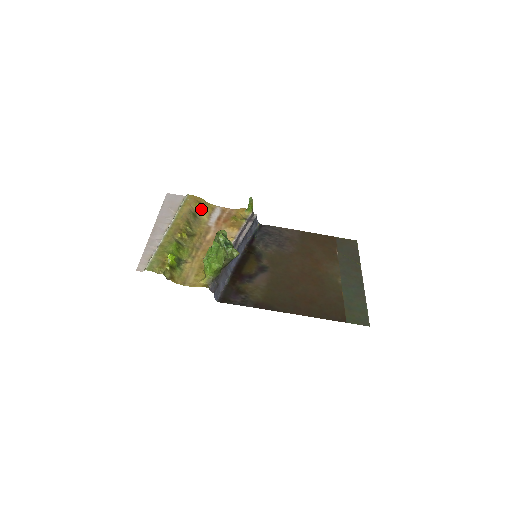
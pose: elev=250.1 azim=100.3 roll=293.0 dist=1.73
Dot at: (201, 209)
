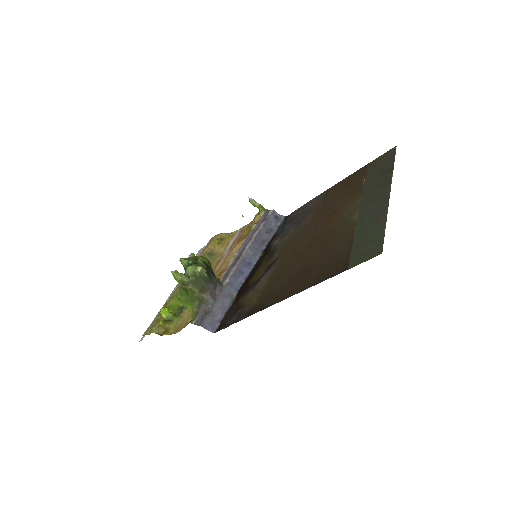
Dot at: (220, 244)
